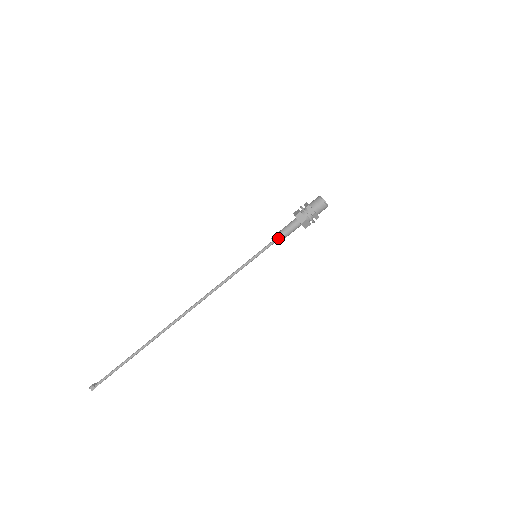
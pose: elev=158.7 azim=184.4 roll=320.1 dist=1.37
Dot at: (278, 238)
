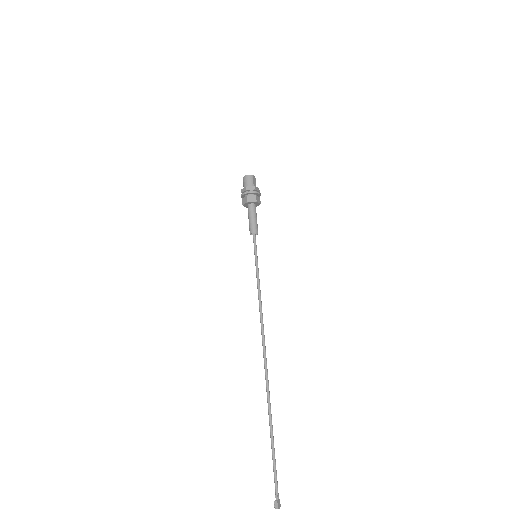
Dot at: (250, 228)
